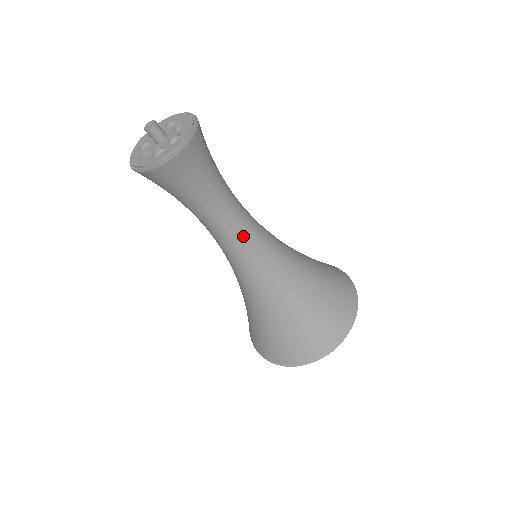
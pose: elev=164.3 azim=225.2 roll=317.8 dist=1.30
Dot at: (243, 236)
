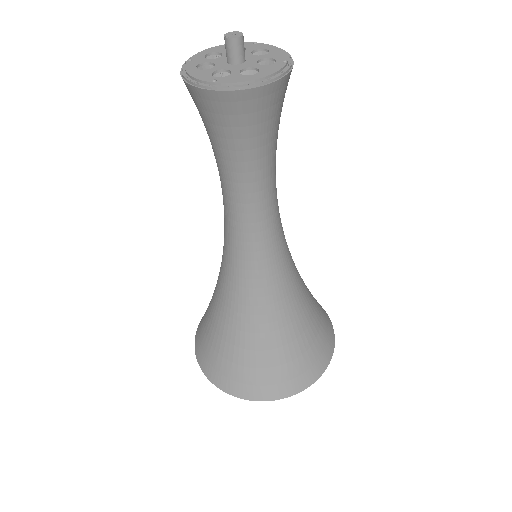
Dot at: (275, 220)
